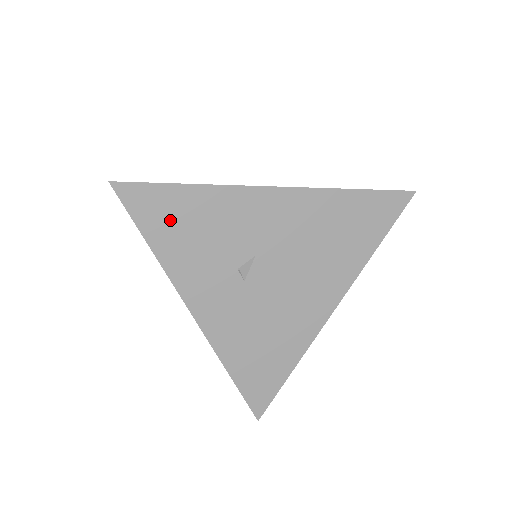
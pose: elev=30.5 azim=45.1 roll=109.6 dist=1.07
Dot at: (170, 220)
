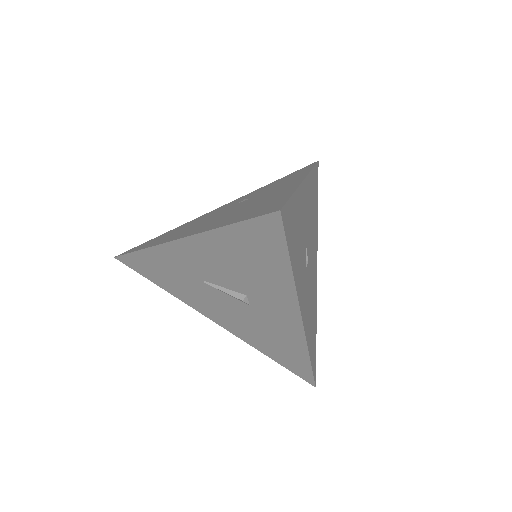
Dot at: (293, 234)
